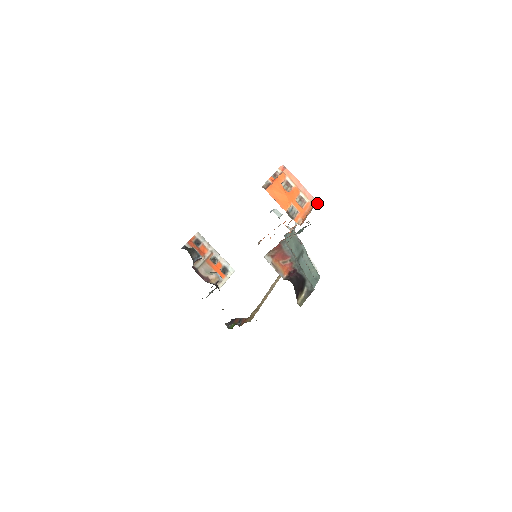
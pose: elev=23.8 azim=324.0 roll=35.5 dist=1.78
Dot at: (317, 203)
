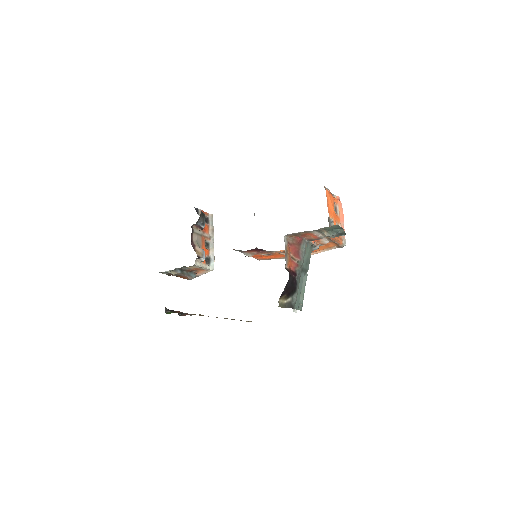
Dot at: (345, 244)
